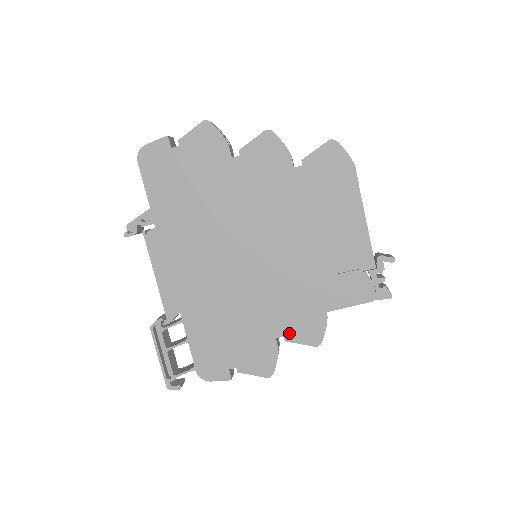
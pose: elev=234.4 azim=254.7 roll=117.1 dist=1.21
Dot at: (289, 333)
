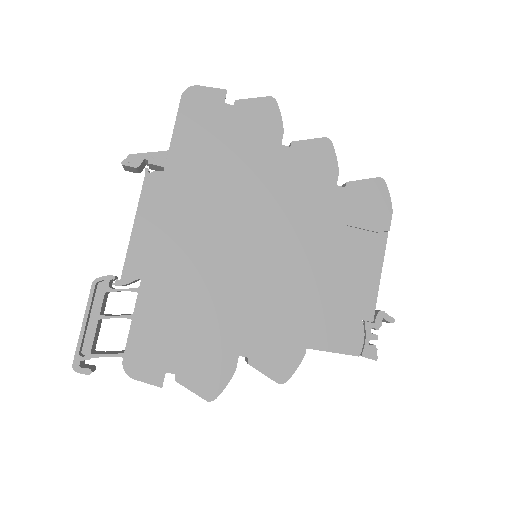
Dot at: (256, 356)
